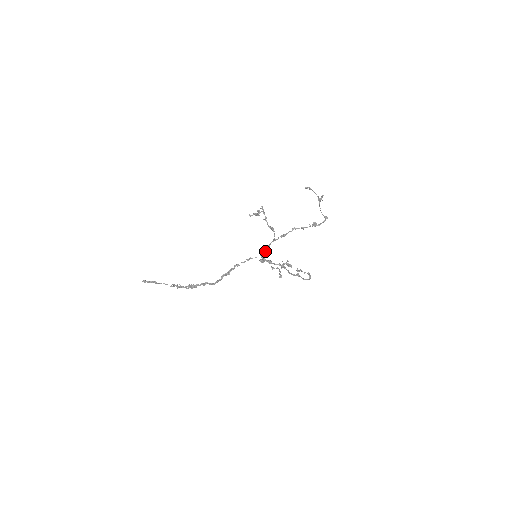
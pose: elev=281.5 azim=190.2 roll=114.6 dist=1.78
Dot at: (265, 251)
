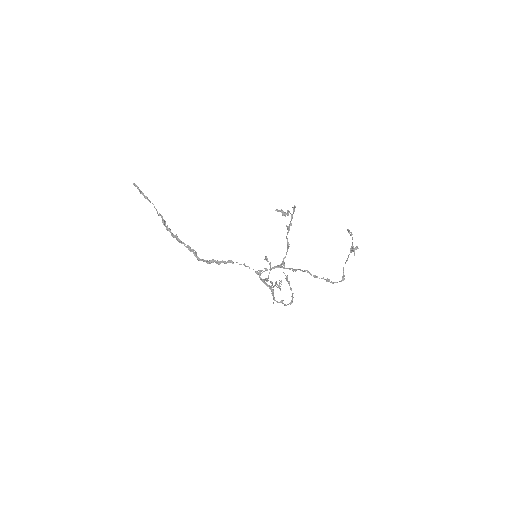
Dot at: (266, 270)
